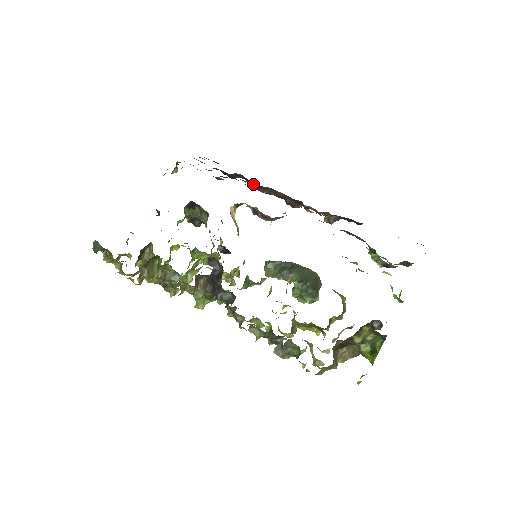
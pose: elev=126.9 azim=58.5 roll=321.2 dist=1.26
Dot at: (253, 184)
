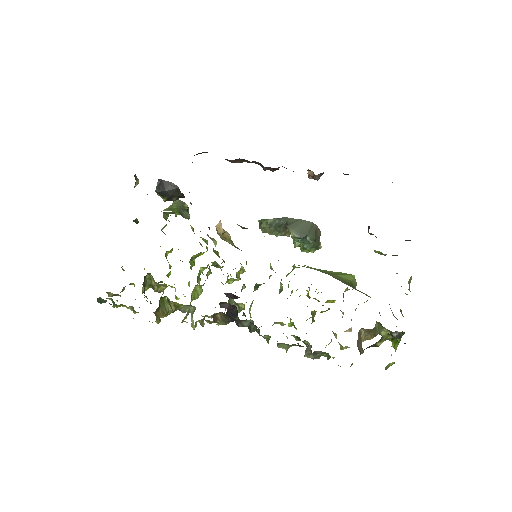
Dot at: occluded
